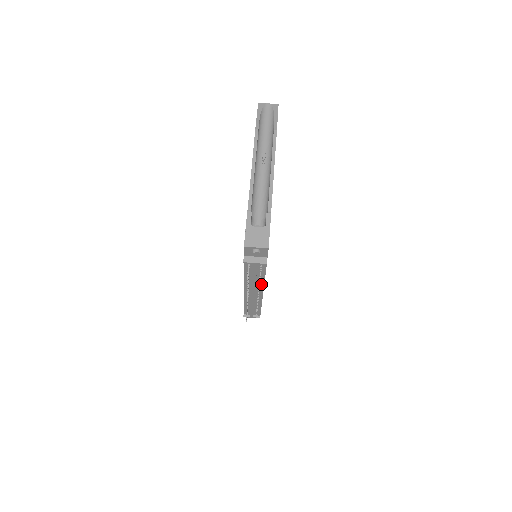
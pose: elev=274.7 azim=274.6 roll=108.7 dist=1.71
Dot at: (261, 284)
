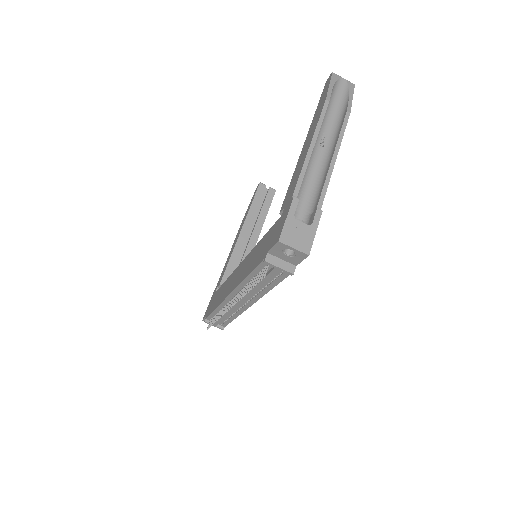
Dot at: (259, 294)
